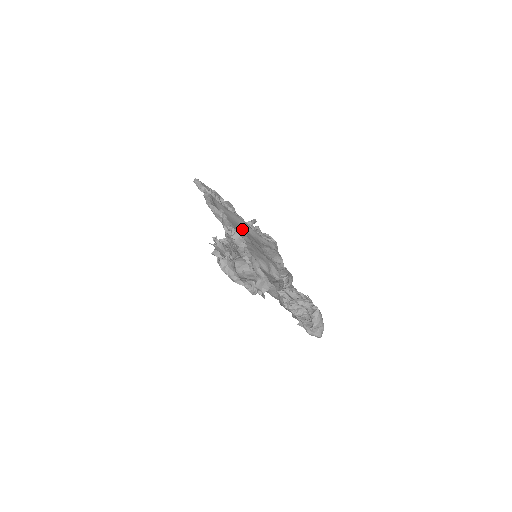
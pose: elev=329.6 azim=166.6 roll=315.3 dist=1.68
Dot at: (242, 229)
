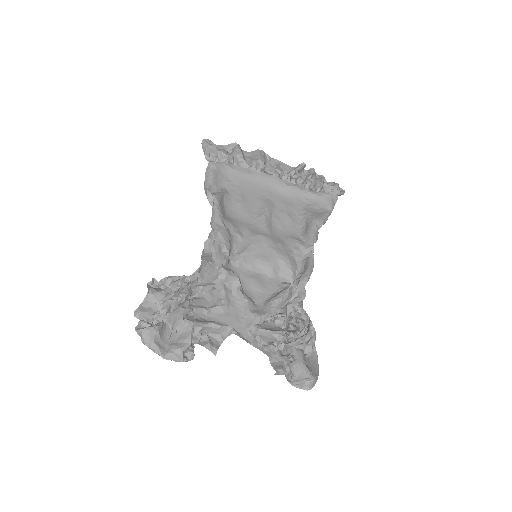
Dot at: (268, 195)
